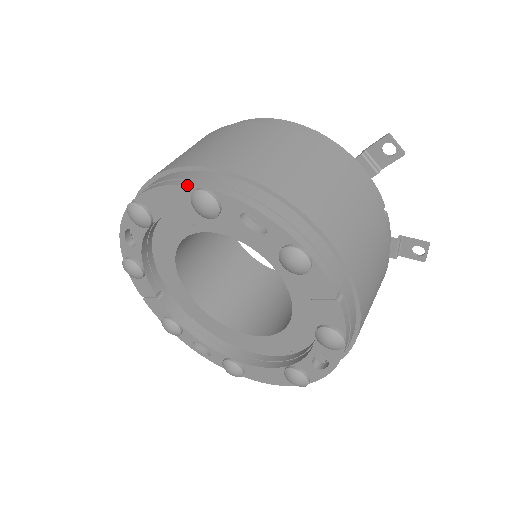
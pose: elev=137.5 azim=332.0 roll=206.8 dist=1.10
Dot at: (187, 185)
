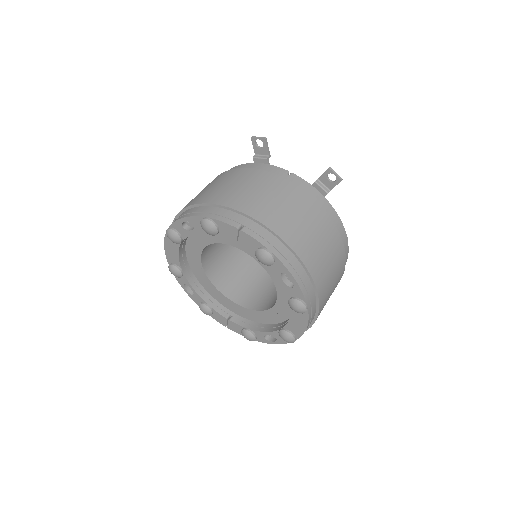
Dot at: (165, 234)
